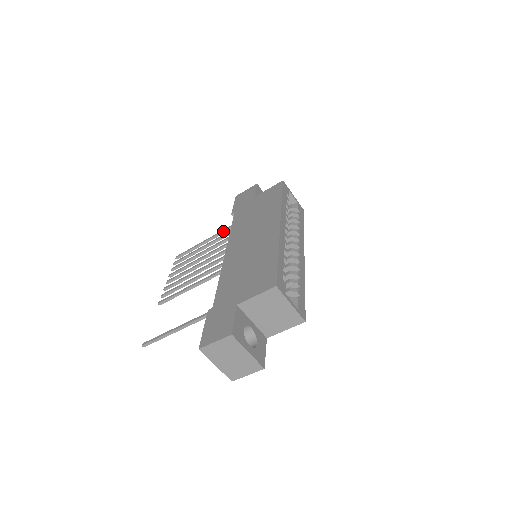
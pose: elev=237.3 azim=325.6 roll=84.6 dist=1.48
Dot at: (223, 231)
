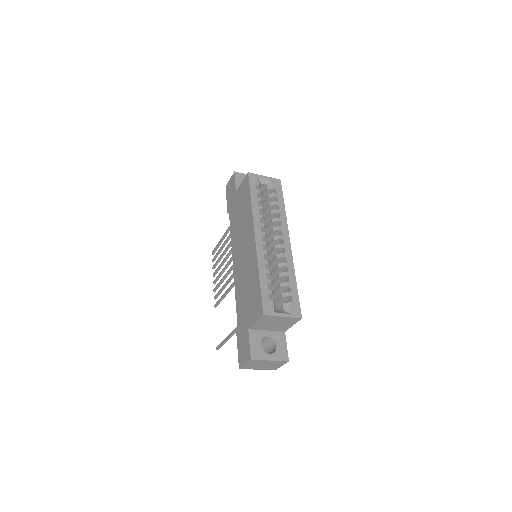
Dot at: occluded
